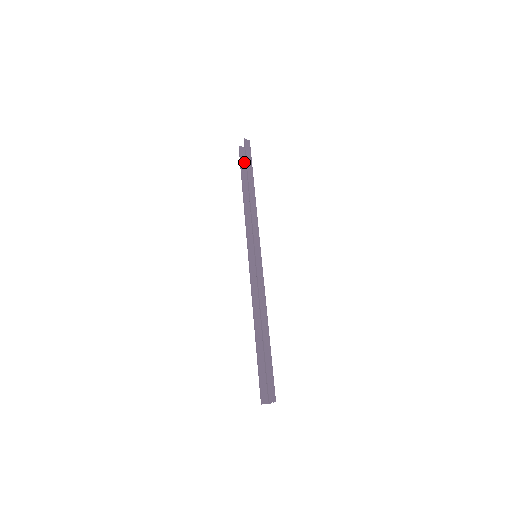
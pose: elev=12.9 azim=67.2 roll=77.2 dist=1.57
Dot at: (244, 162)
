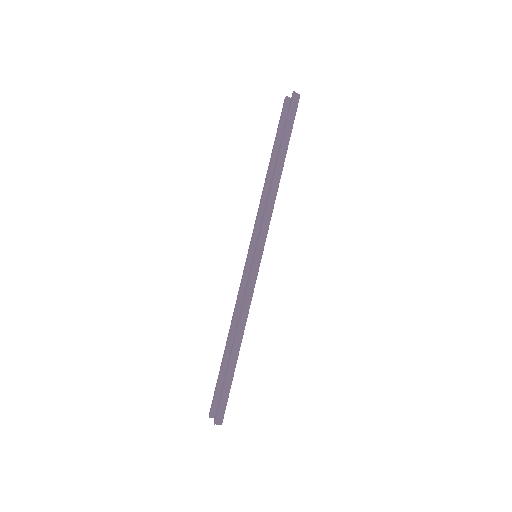
Dot at: (285, 121)
